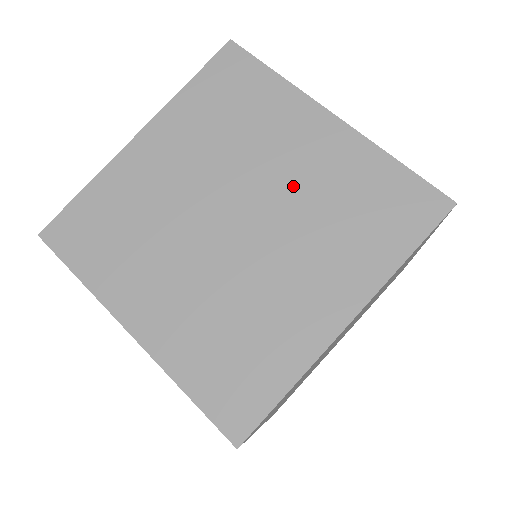
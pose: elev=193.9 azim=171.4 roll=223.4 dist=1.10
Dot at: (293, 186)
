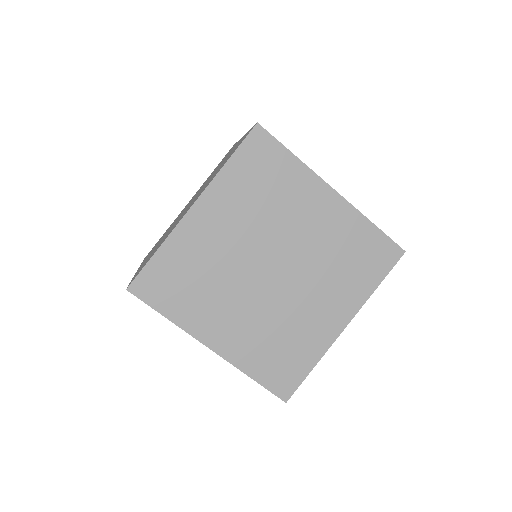
Dot at: occluded
